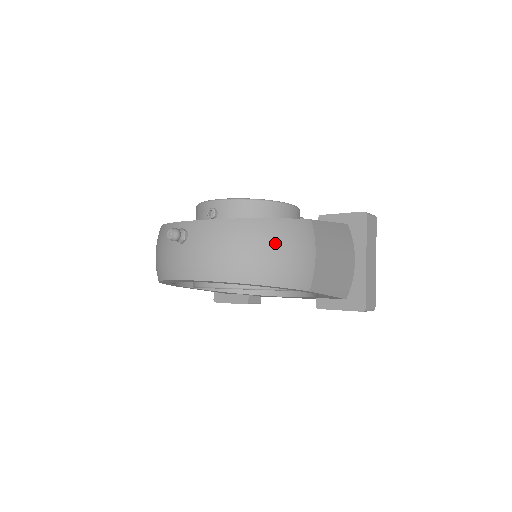
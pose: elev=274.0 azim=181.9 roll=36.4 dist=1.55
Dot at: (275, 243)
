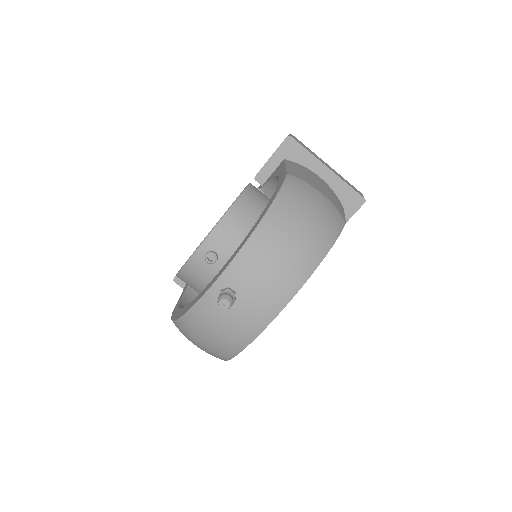
Dot at: (299, 214)
